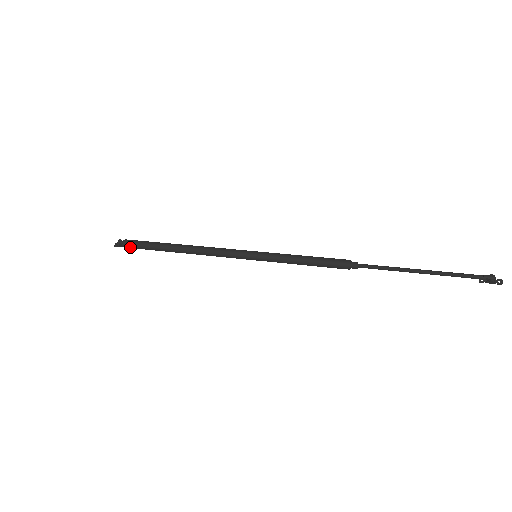
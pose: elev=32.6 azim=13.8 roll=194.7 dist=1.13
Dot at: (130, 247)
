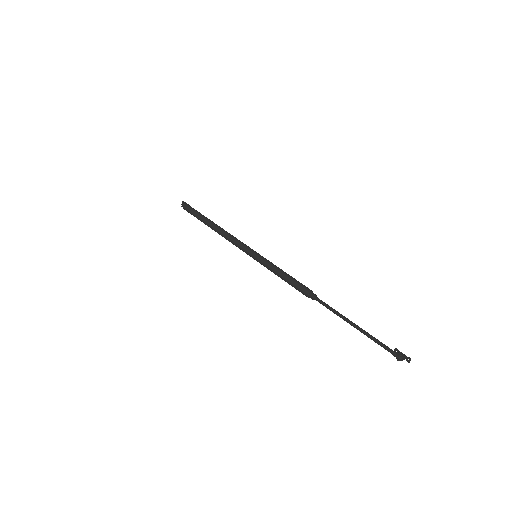
Dot at: occluded
